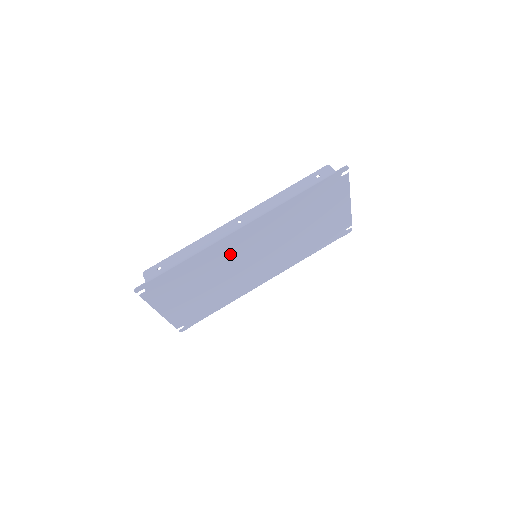
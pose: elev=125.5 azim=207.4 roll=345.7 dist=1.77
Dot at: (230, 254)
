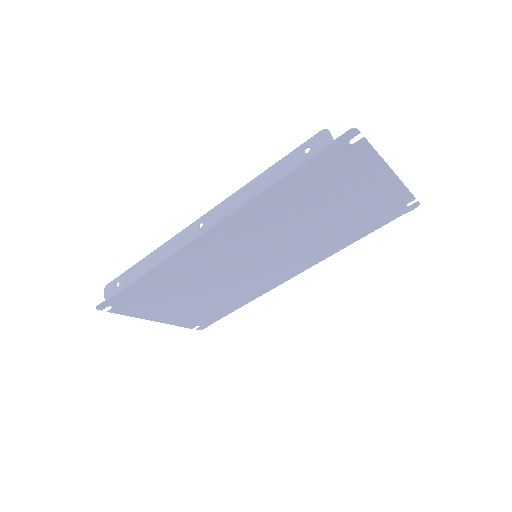
Dot at: (209, 261)
